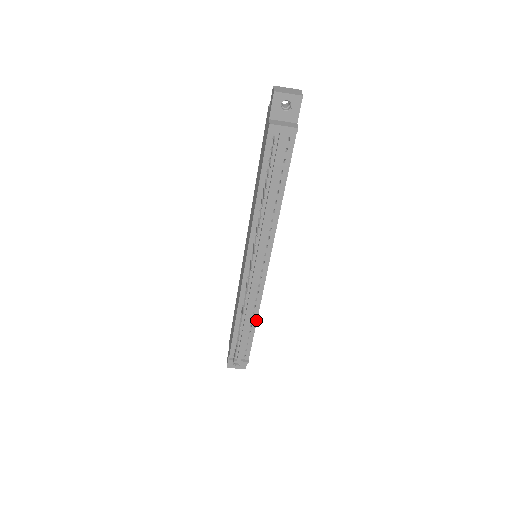
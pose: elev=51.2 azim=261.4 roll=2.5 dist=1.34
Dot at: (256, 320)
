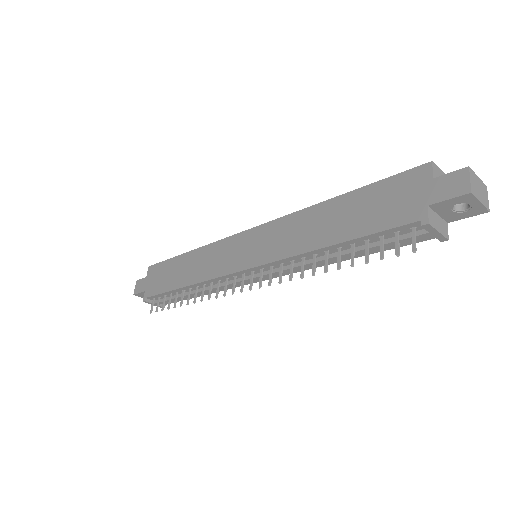
Dot at: (205, 294)
